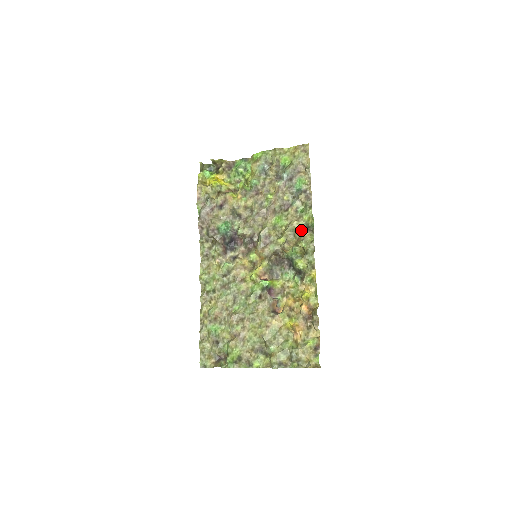
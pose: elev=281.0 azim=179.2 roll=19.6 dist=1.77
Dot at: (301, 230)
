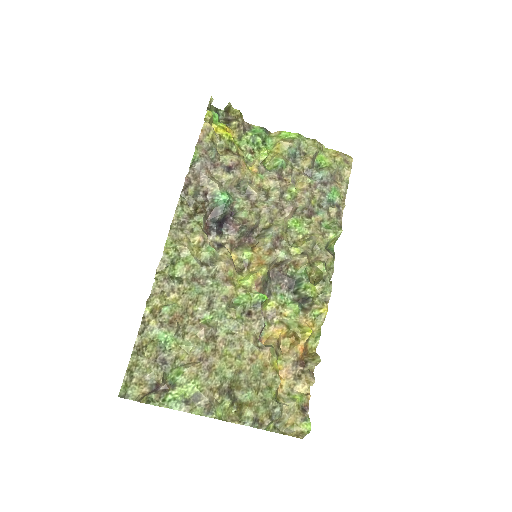
Dot at: (323, 249)
